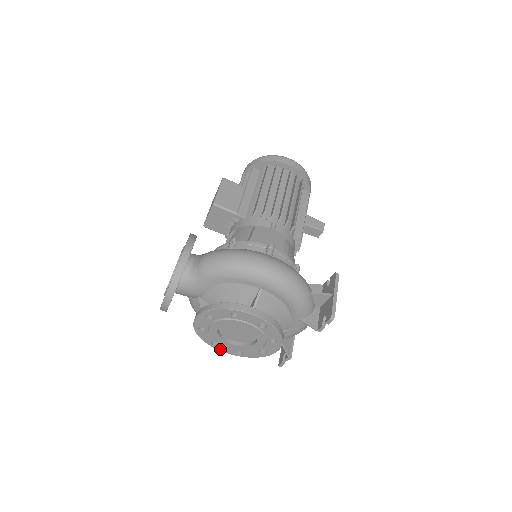
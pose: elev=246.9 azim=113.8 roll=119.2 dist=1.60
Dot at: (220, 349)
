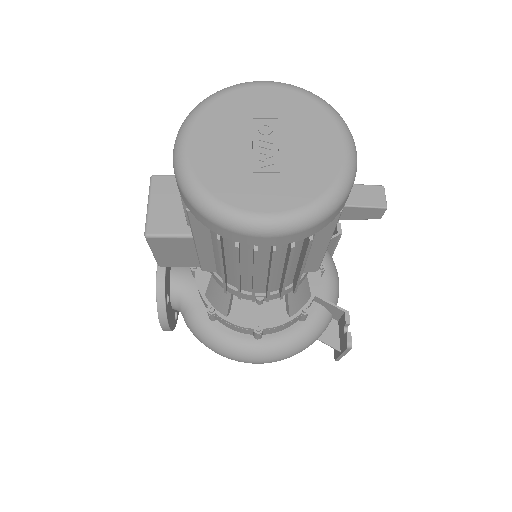
Dot at: occluded
